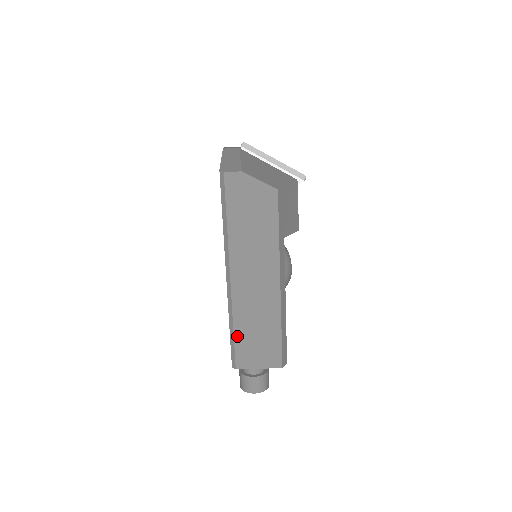
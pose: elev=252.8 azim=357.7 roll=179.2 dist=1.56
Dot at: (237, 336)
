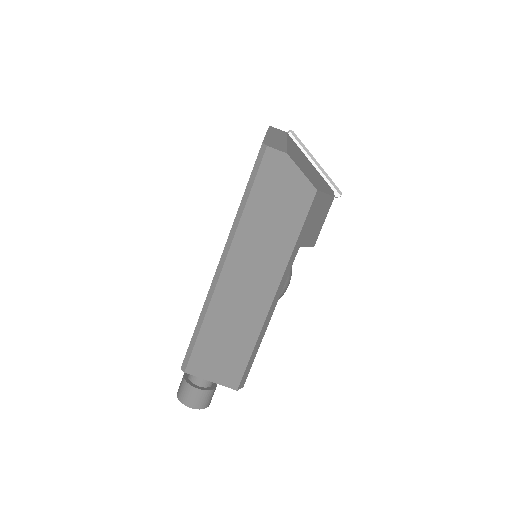
Dot at: (202, 335)
